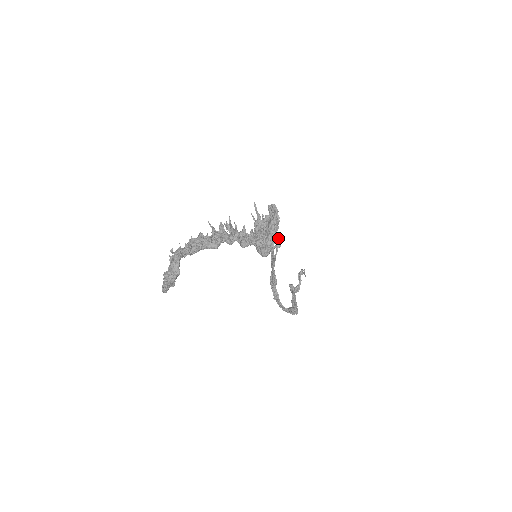
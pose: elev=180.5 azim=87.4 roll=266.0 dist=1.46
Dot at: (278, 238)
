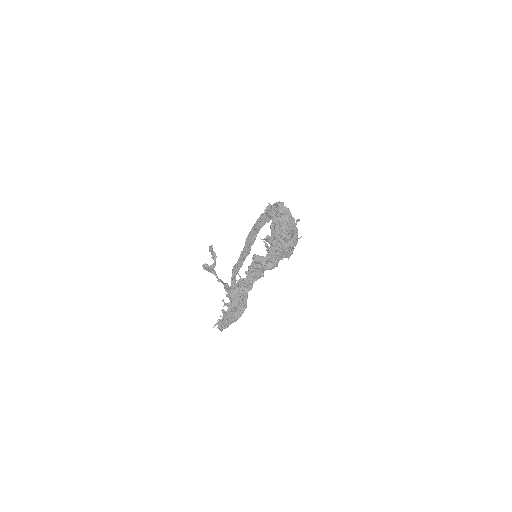
Dot at: occluded
